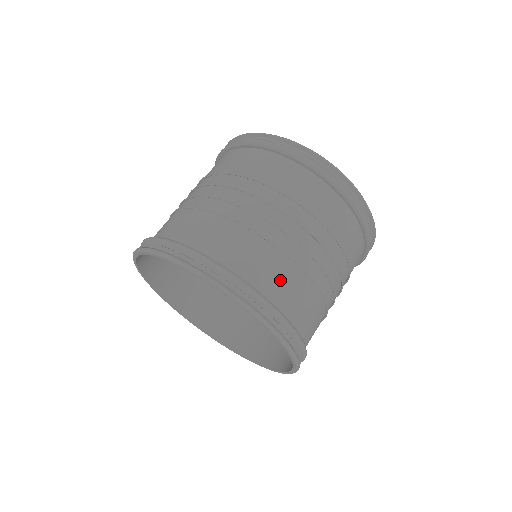
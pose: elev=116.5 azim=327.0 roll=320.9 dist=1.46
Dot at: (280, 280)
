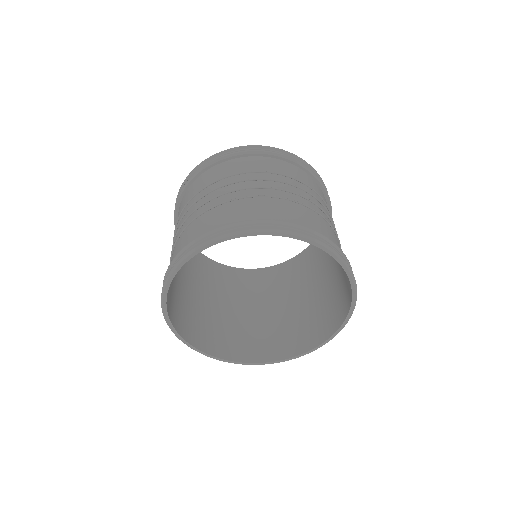
Dot at: (293, 213)
